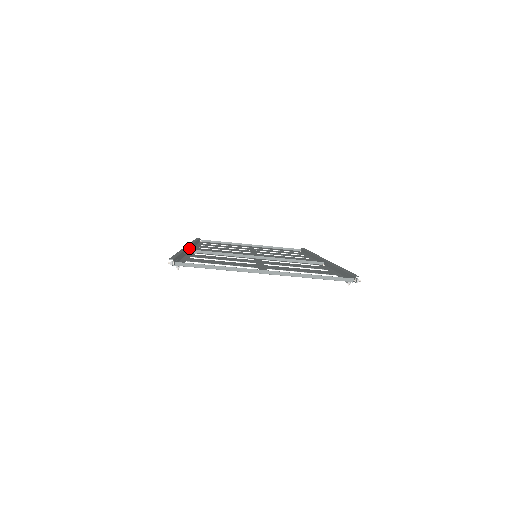
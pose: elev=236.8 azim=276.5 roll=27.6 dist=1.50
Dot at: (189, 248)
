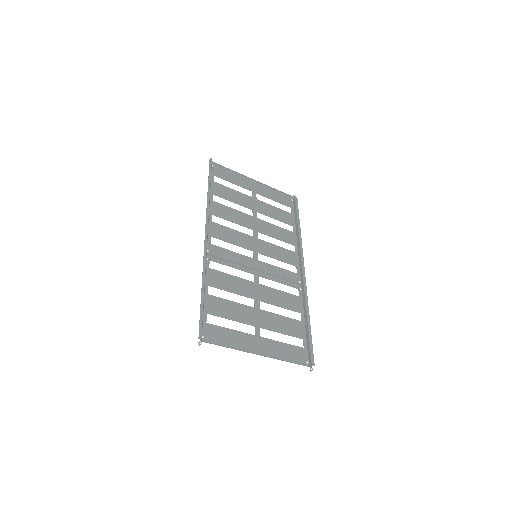
Dot at: (206, 243)
